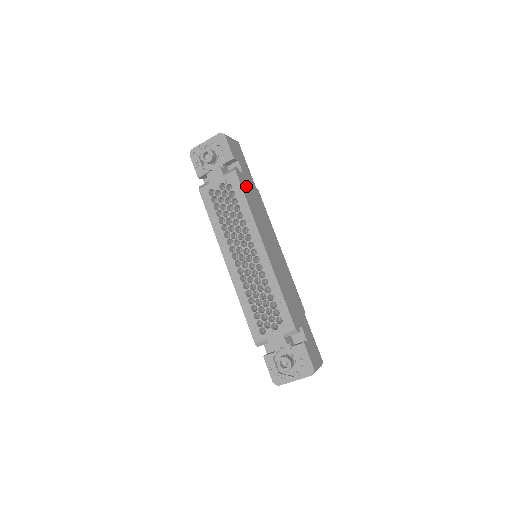
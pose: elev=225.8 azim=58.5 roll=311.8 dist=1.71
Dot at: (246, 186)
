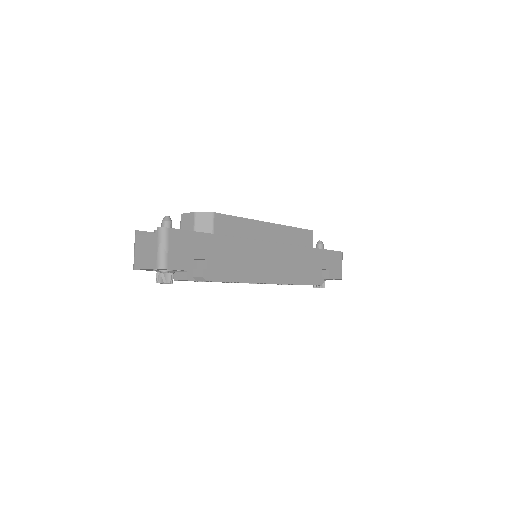
Dot at: (220, 267)
